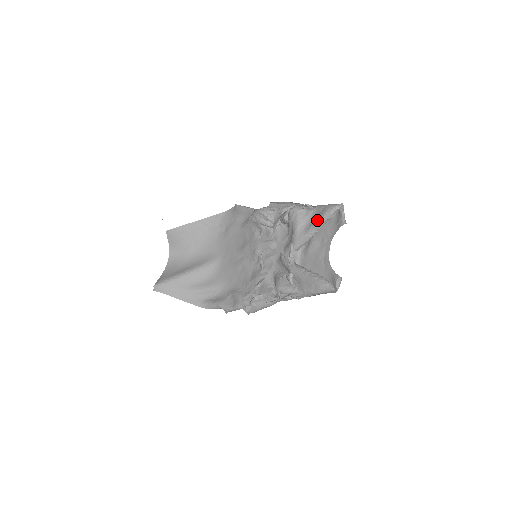
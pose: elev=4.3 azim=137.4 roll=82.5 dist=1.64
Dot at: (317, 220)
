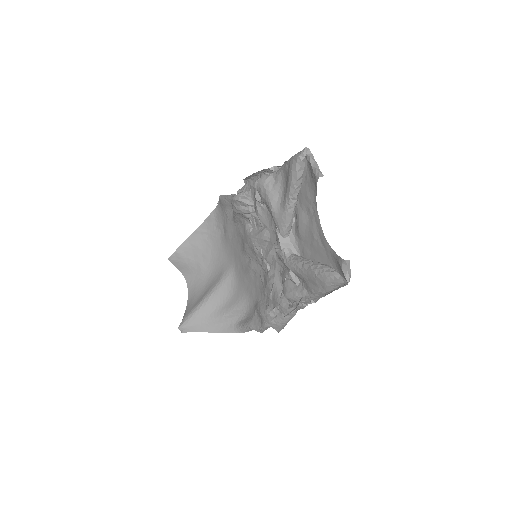
Dot at: (287, 186)
